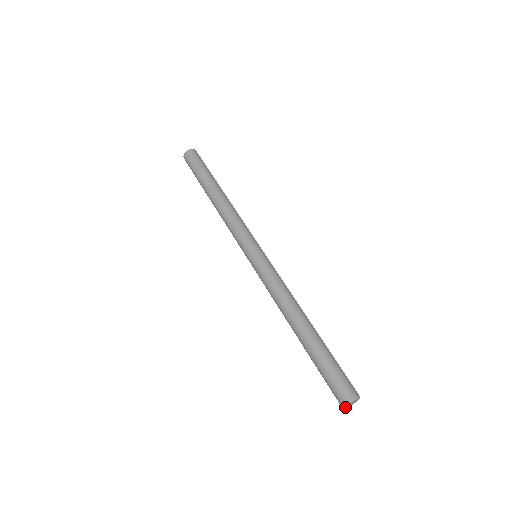
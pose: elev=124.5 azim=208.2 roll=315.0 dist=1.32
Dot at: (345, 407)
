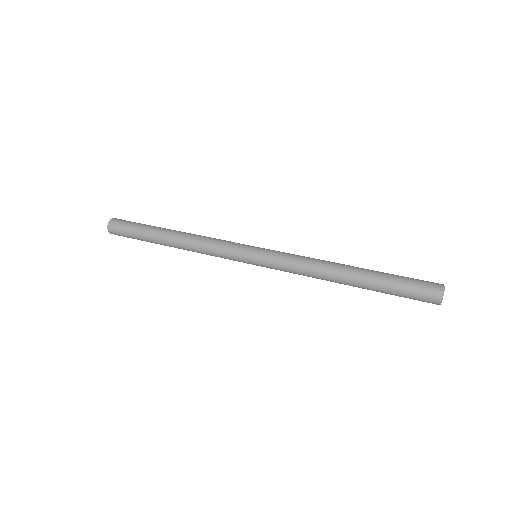
Dot at: (441, 301)
